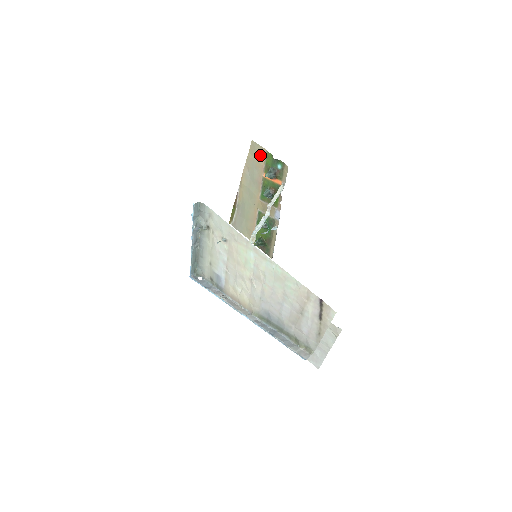
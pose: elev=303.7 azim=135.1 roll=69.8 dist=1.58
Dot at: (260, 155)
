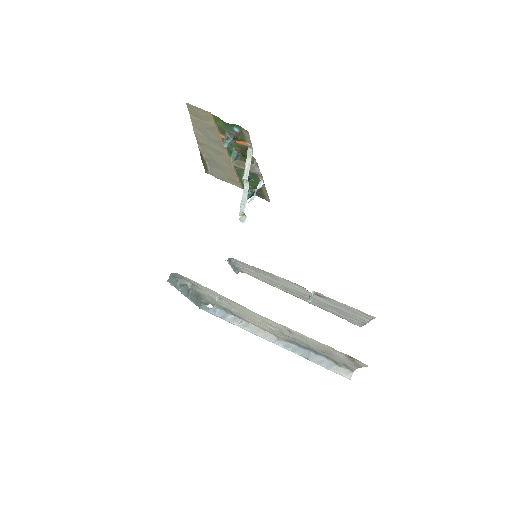
Dot at: (205, 117)
